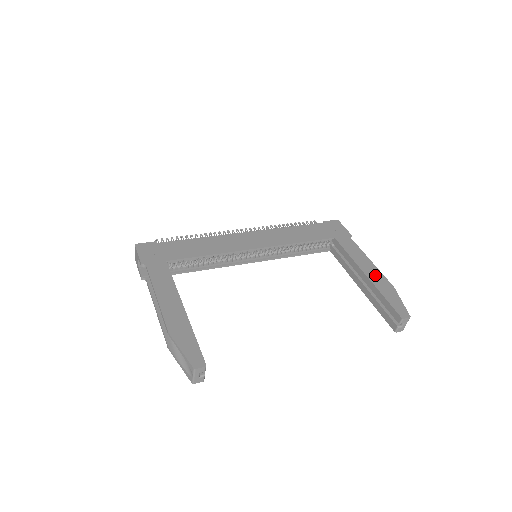
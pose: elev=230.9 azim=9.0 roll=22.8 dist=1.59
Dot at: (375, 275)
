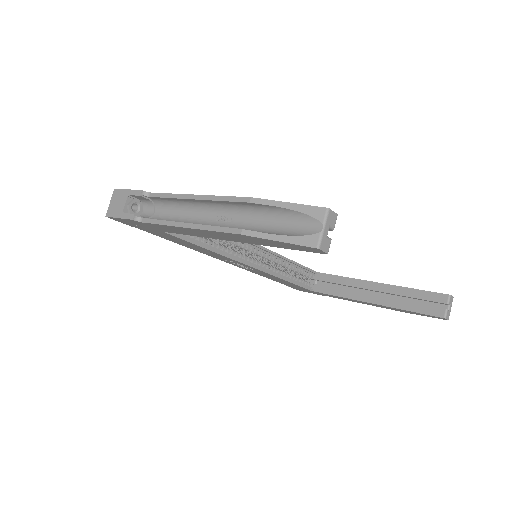
Dot at: occluded
